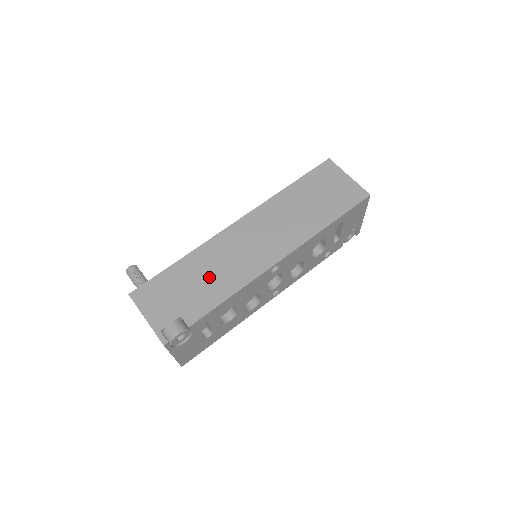
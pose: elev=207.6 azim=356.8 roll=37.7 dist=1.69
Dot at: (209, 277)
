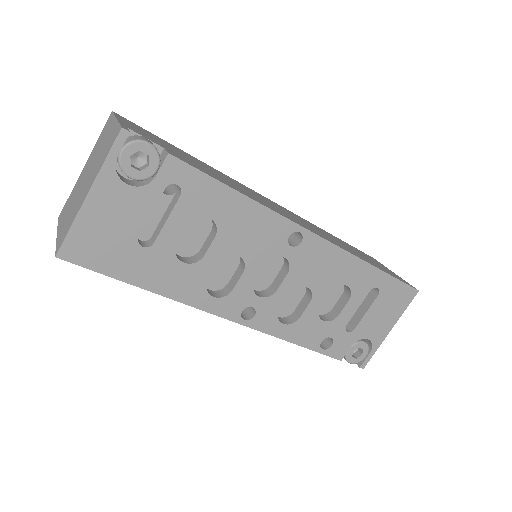
Dot at: (219, 175)
